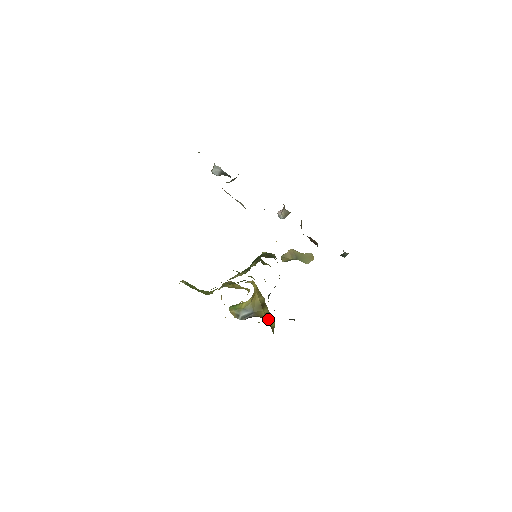
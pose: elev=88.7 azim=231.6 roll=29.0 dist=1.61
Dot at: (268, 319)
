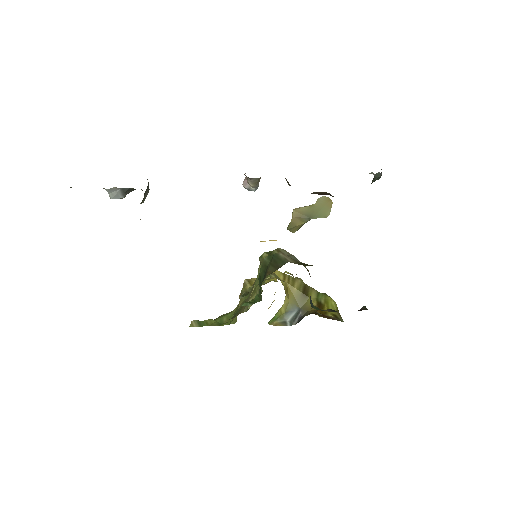
Dot at: (323, 305)
